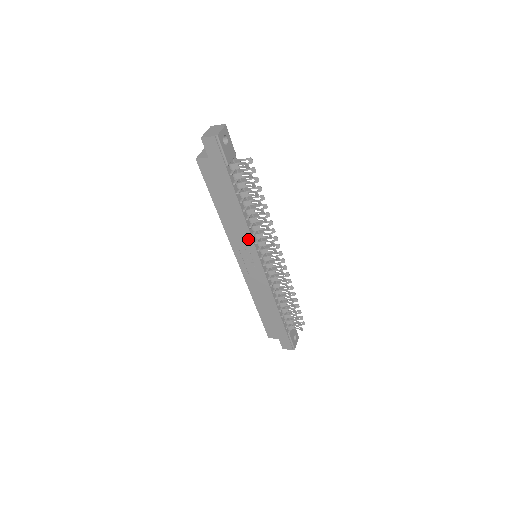
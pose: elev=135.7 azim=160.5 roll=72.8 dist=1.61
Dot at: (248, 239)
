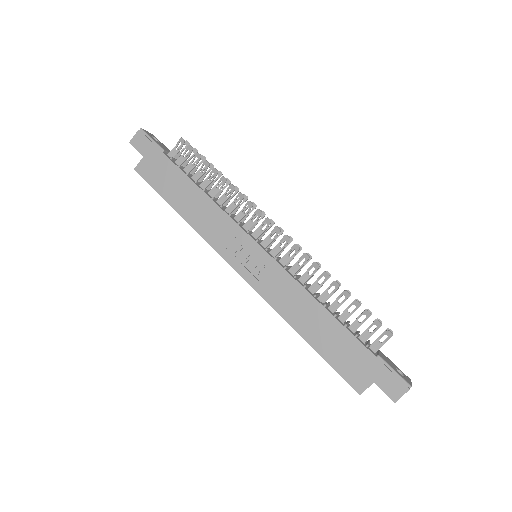
Dot at: (227, 223)
